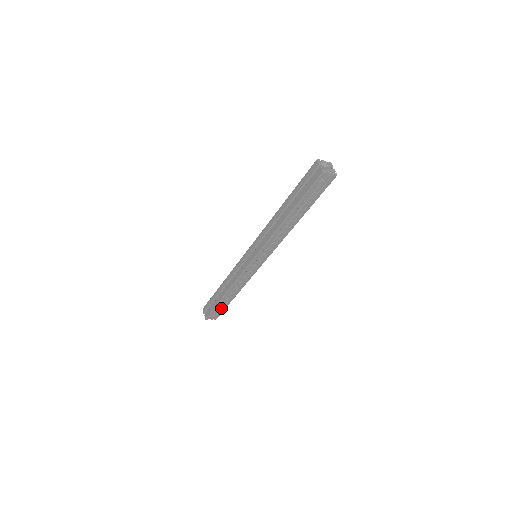
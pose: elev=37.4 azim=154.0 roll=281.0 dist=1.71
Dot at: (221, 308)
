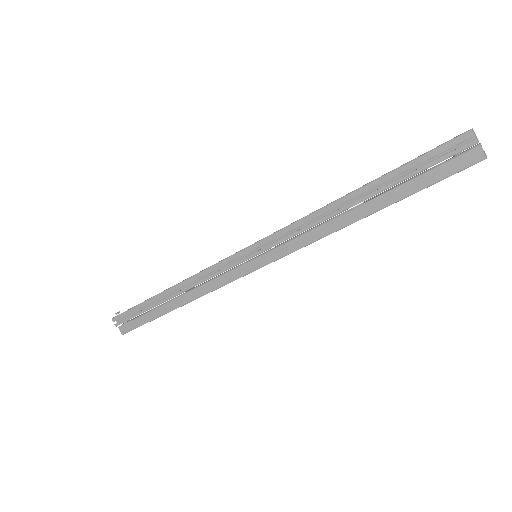
Dot at: occluded
